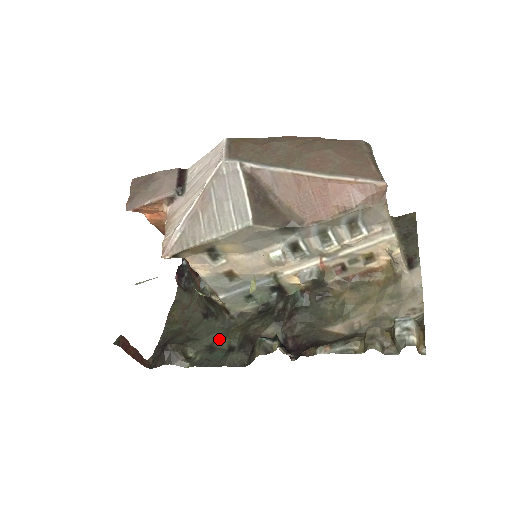
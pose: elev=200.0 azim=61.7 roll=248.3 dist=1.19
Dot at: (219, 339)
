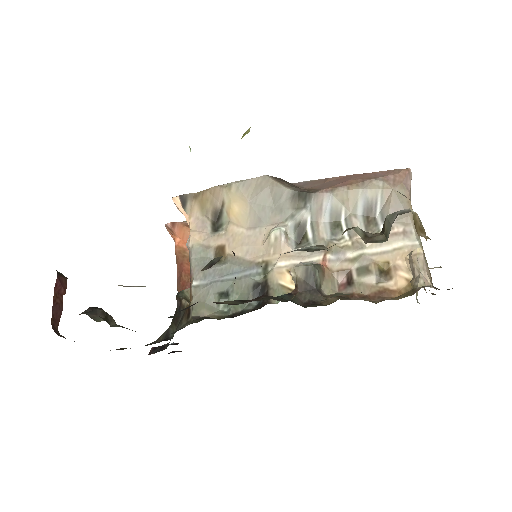
Dot at: occluded
